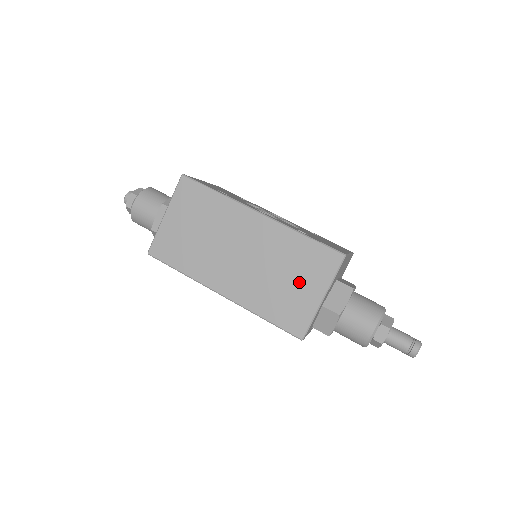
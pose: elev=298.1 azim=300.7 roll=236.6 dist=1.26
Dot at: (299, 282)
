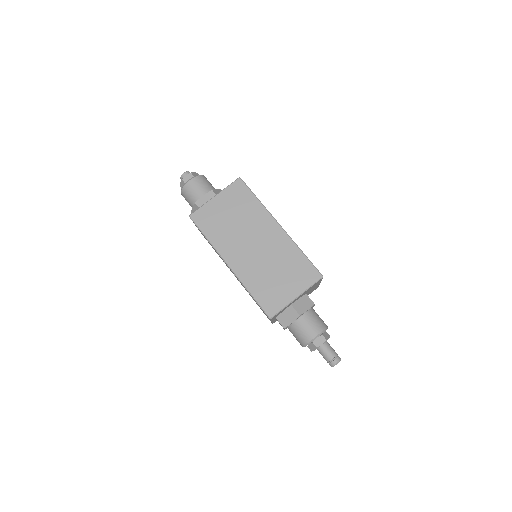
Dot at: (286, 280)
